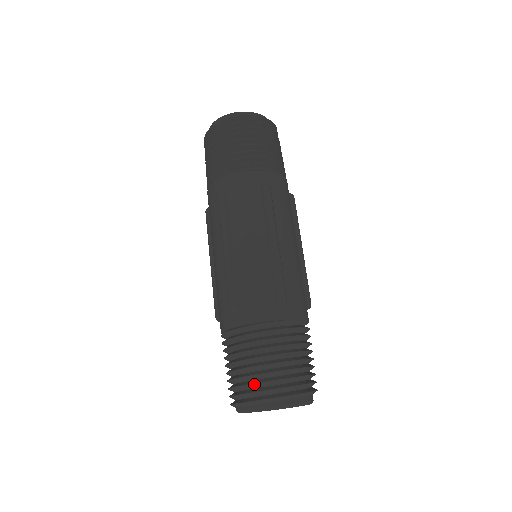
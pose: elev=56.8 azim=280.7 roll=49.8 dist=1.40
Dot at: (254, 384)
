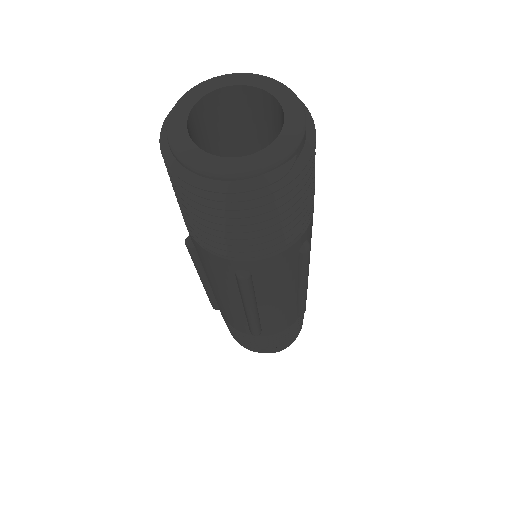
Dot at: occluded
